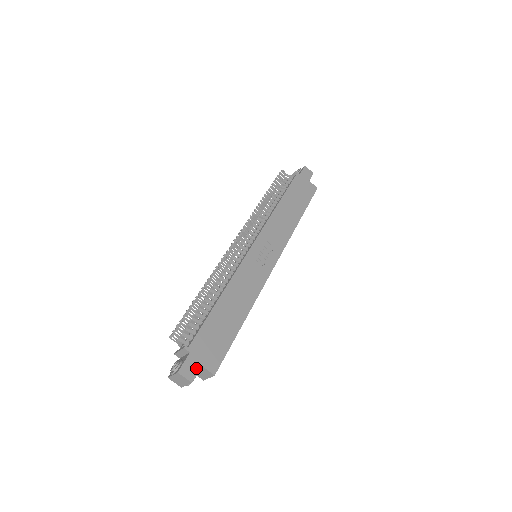
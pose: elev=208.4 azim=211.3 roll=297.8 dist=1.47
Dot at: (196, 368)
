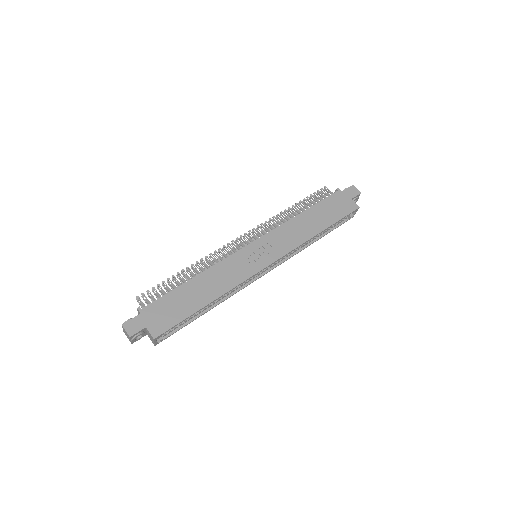
Dot at: (140, 327)
